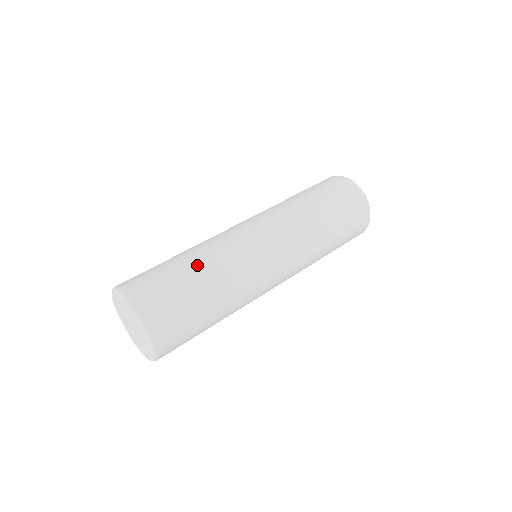
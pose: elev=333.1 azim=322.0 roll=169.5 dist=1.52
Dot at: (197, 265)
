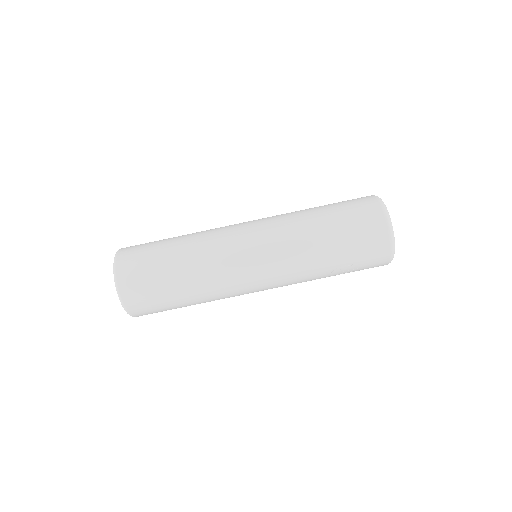
Dot at: (183, 271)
